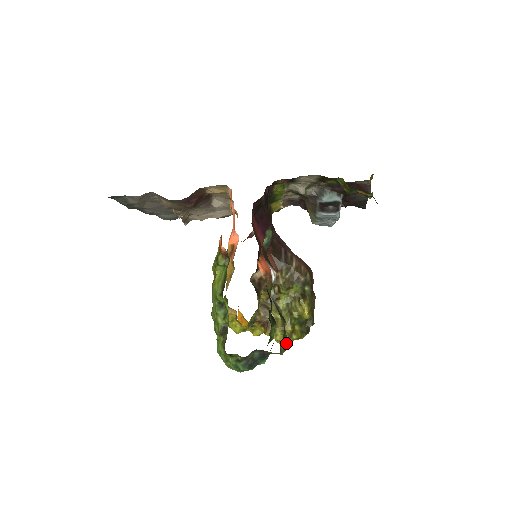
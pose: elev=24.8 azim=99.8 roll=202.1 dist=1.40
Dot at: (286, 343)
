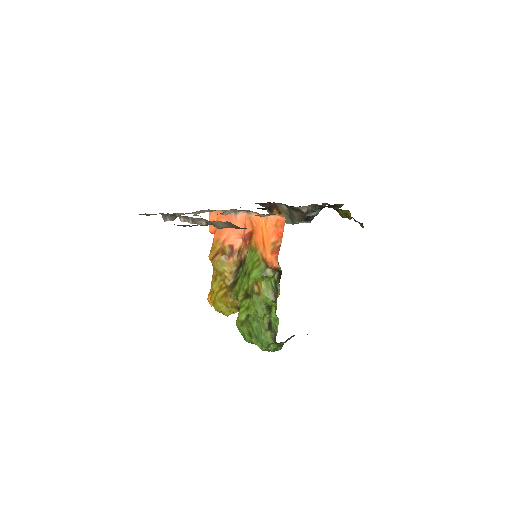
Dot at: occluded
